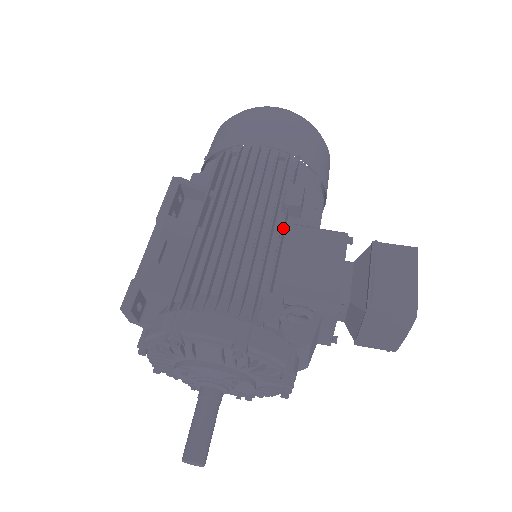
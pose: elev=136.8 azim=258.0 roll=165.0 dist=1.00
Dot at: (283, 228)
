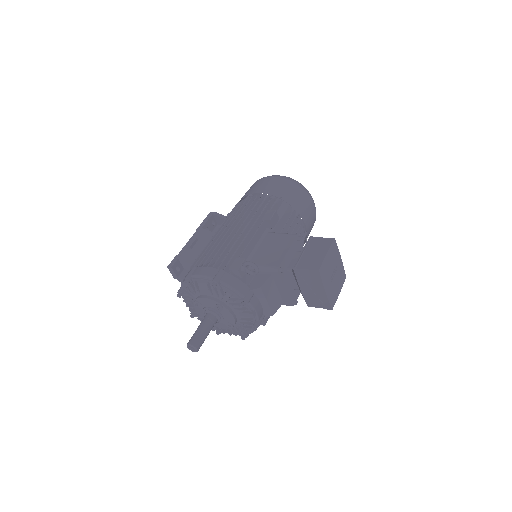
Dot at: (258, 231)
